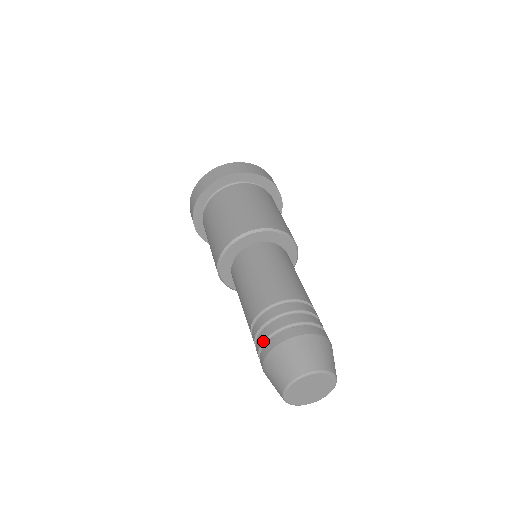
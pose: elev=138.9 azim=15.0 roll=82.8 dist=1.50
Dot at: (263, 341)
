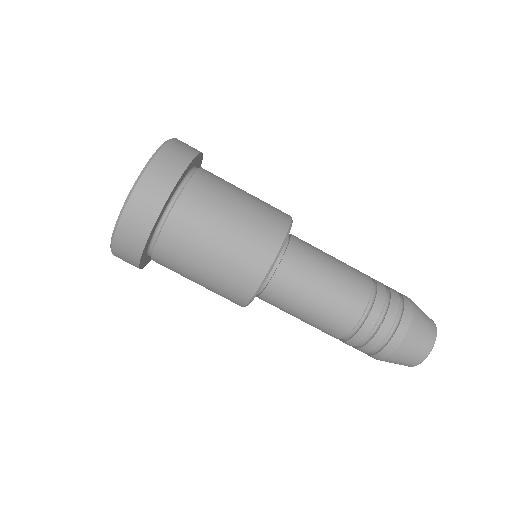
Dot at: occluded
